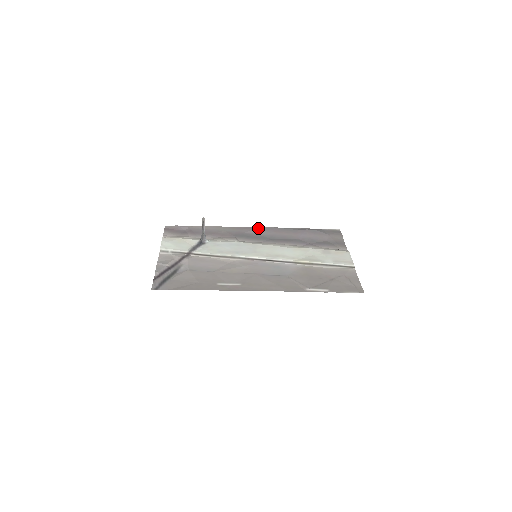
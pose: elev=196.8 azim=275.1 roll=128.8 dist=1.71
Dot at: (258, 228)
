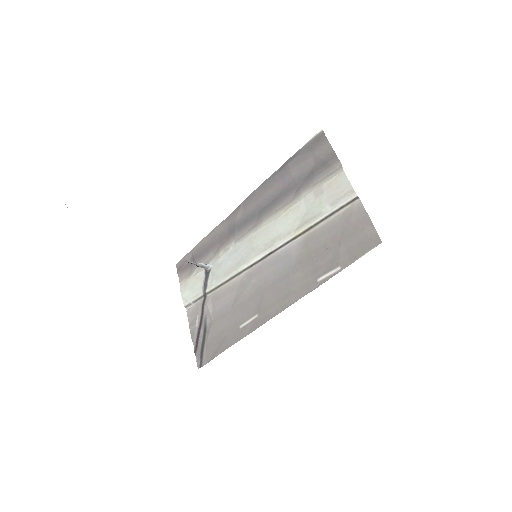
Dot at: (243, 204)
